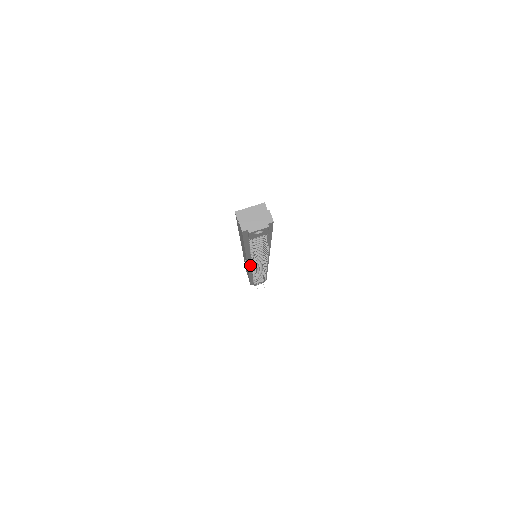
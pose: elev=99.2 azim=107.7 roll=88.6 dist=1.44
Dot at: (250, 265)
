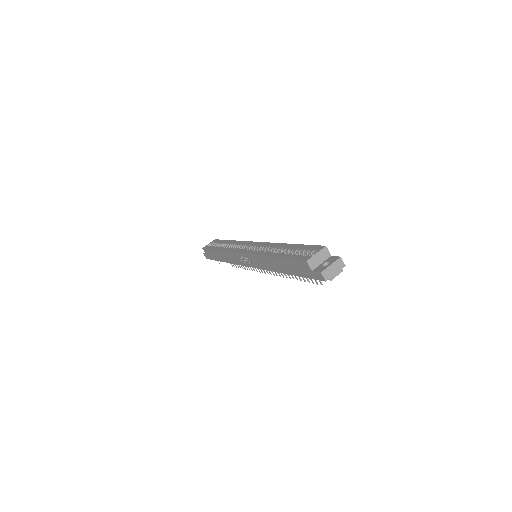
Dot at: occluded
